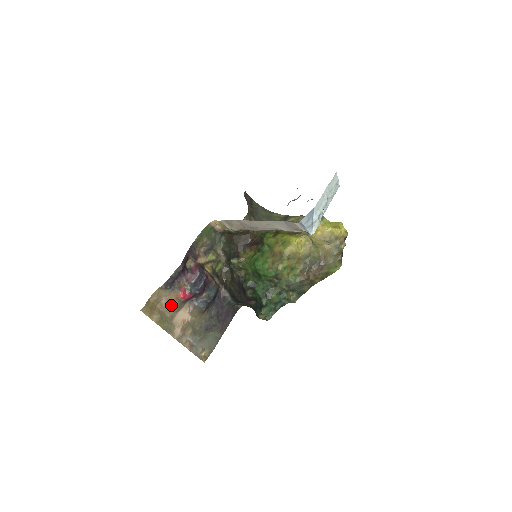
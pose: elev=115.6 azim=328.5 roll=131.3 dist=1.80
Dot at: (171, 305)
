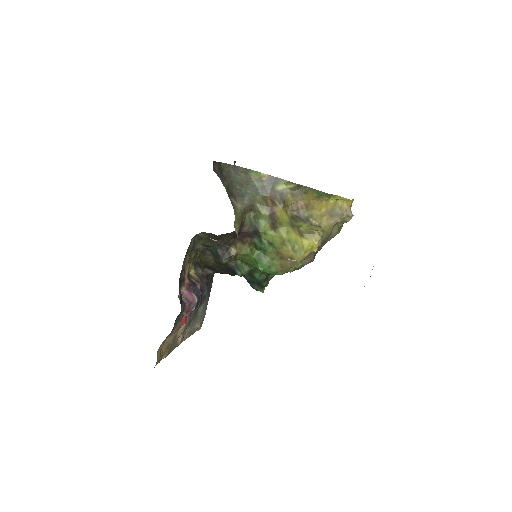
Dot at: (174, 334)
